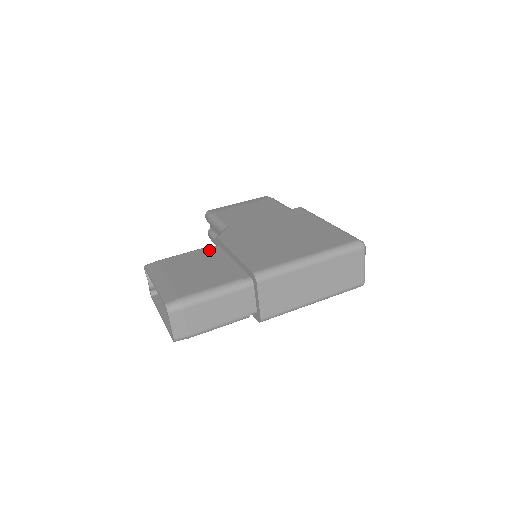
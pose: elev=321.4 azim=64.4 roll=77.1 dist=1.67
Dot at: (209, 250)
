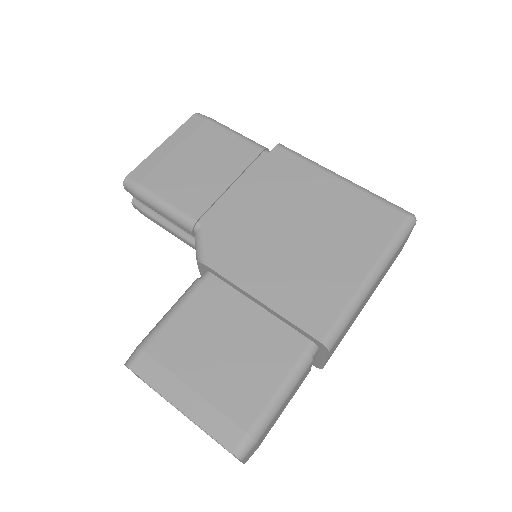
Dot at: (207, 294)
